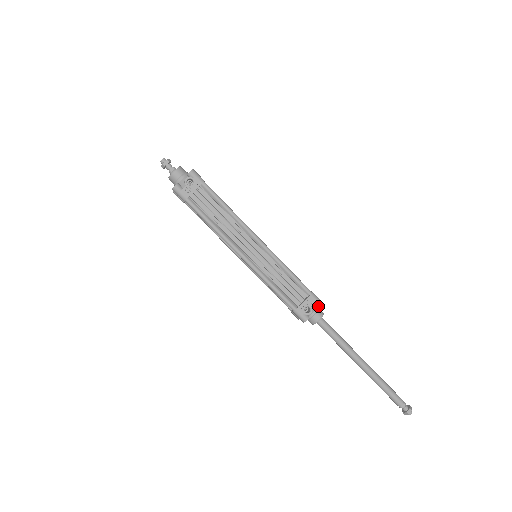
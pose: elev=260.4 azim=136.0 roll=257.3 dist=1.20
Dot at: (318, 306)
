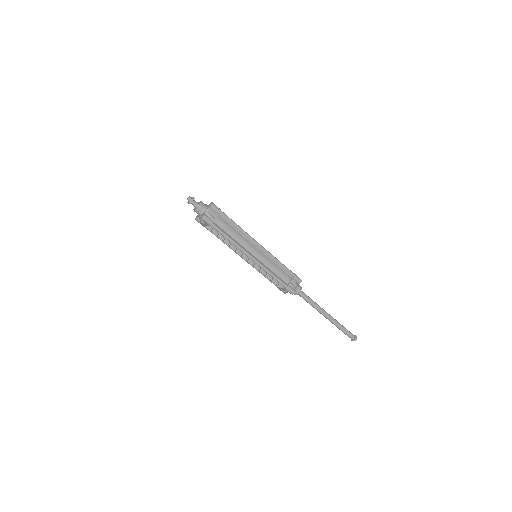
Dot at: occluded
